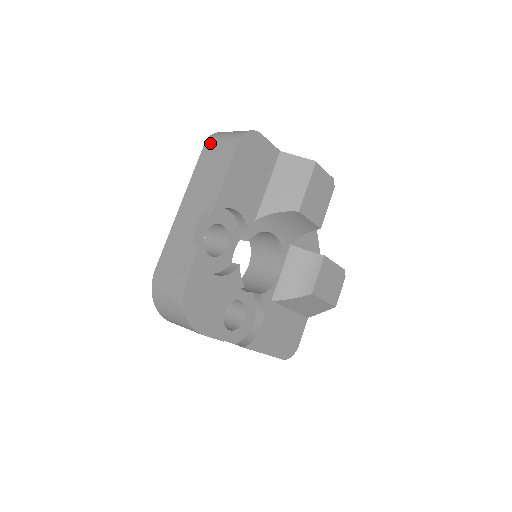
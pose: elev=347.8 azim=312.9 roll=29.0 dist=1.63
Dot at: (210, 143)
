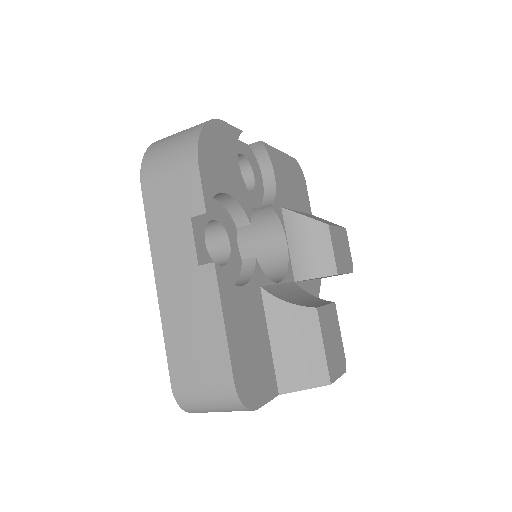
Dot at: occluded
